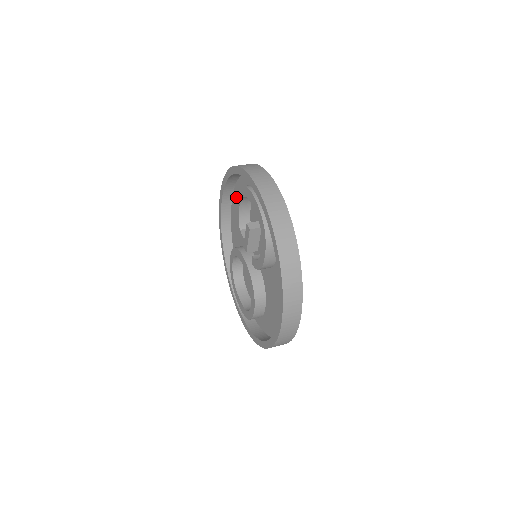
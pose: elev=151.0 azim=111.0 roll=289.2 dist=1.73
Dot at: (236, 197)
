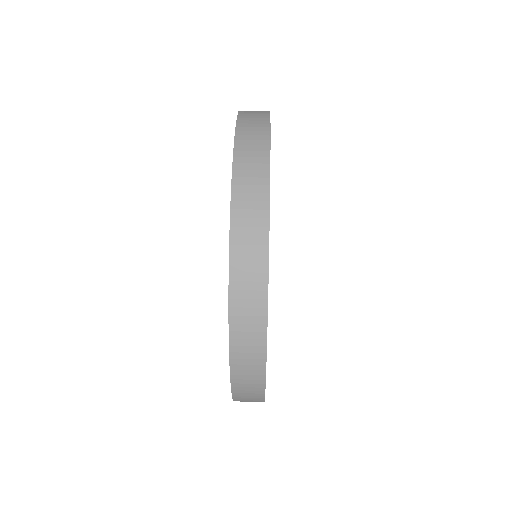
Dot at: occluded
